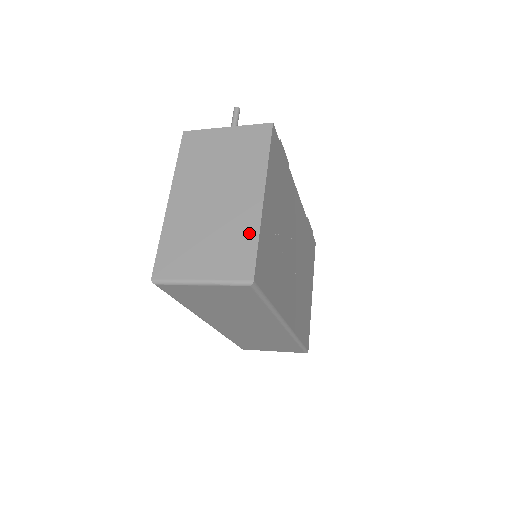
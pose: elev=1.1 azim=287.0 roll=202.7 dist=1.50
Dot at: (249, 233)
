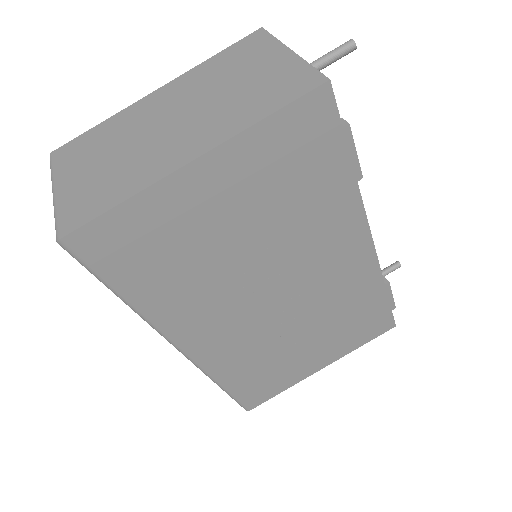
Dot at: (128, 187)
